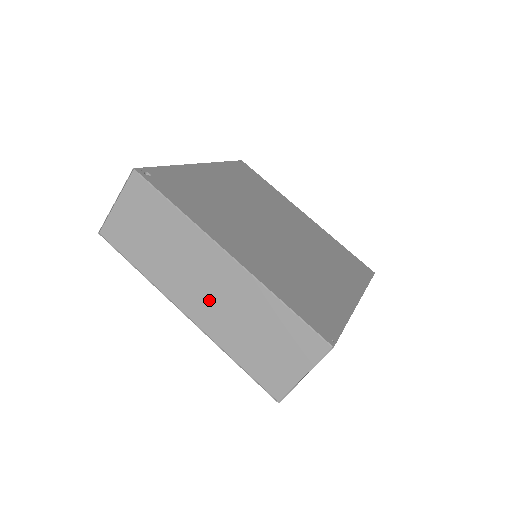
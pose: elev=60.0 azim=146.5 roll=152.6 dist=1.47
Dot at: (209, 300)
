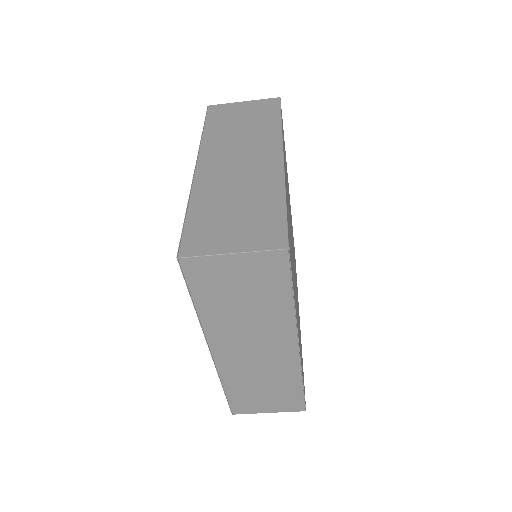
Dot at: (246, 357)
